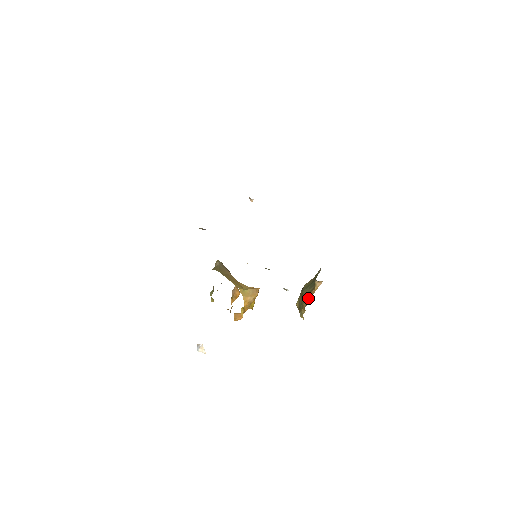
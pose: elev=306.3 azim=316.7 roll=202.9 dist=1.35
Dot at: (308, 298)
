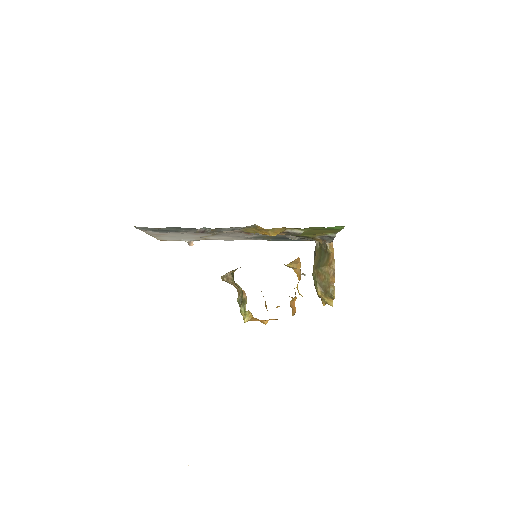
Dot at: (332, 264)
